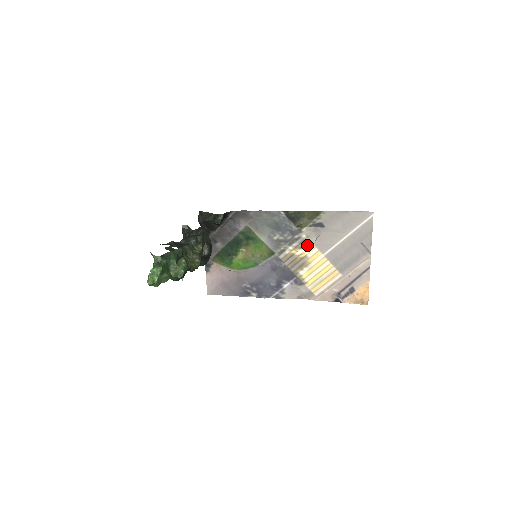
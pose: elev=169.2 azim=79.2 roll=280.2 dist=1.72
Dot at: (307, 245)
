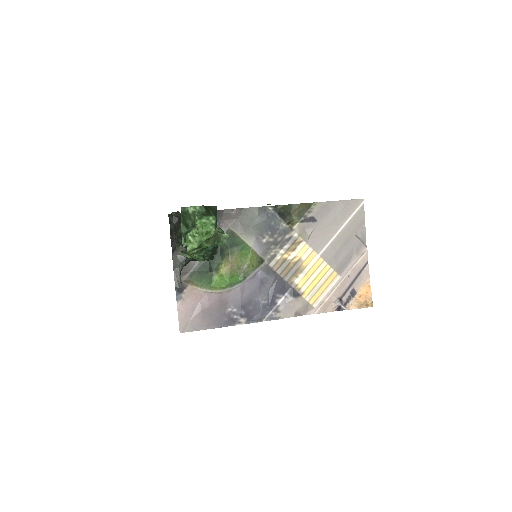
Dot at: (300, 245)
